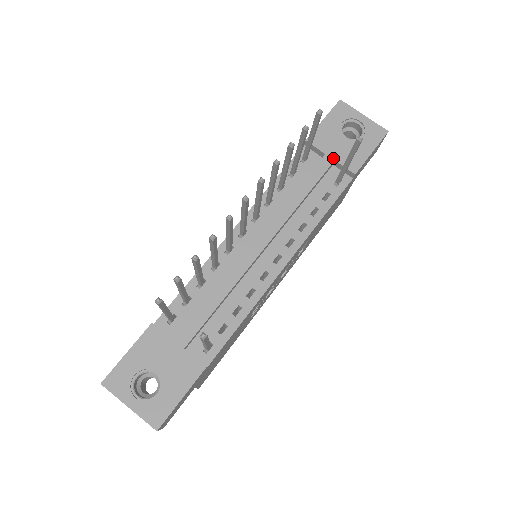
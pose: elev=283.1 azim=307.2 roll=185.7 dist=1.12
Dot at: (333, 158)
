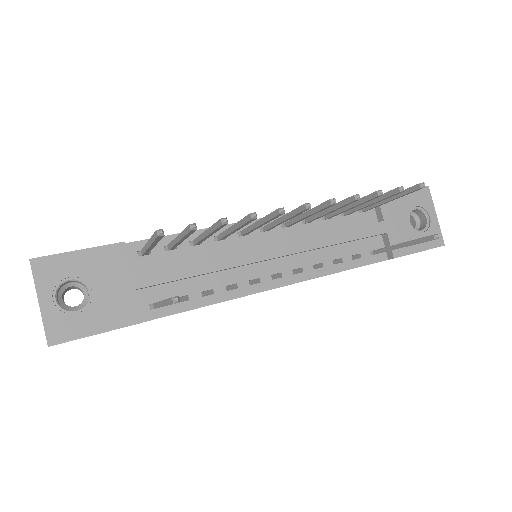
Dot at: (387, 229)
